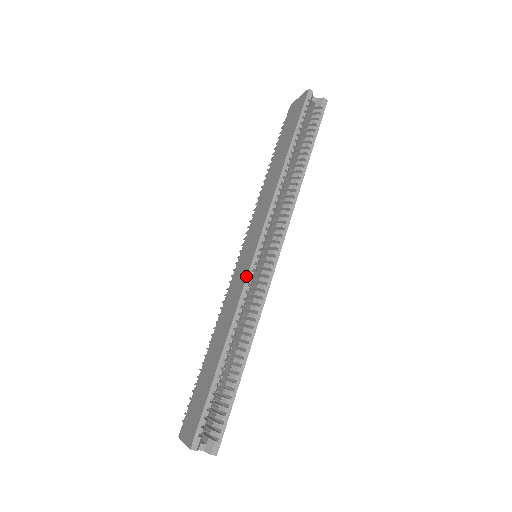
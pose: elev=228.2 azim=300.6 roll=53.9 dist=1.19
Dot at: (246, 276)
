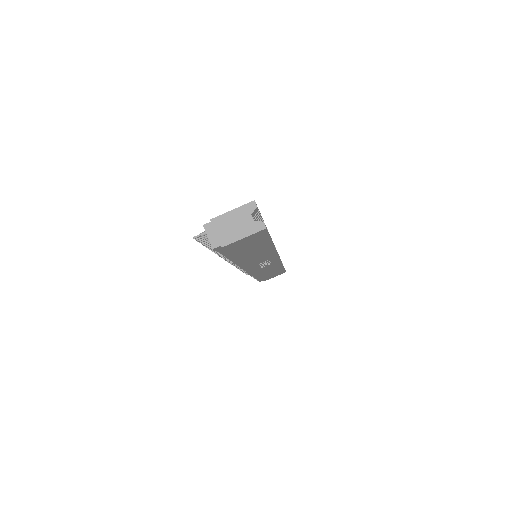
Dot at: occluded
